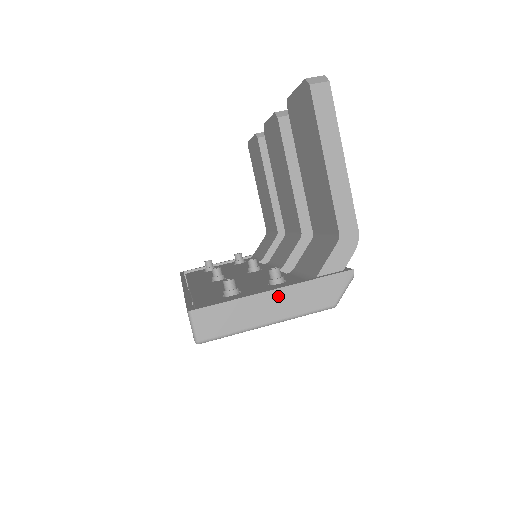
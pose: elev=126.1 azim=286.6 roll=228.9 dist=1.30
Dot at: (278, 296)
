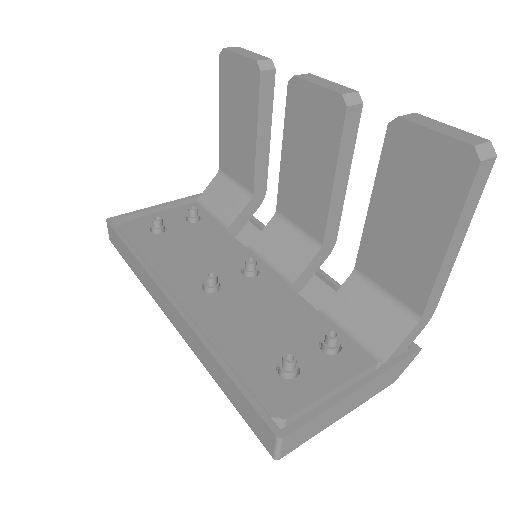
Dot at: (359, 393)
